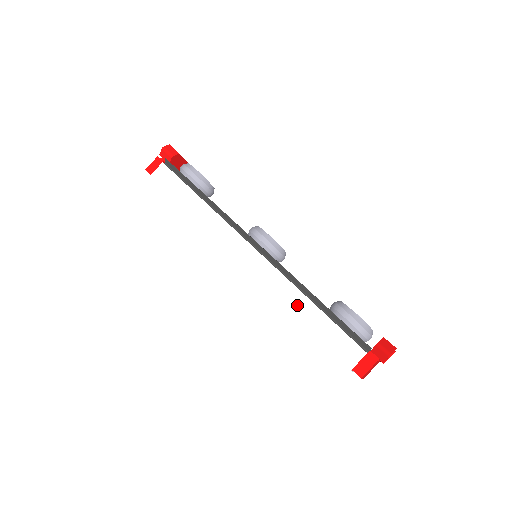
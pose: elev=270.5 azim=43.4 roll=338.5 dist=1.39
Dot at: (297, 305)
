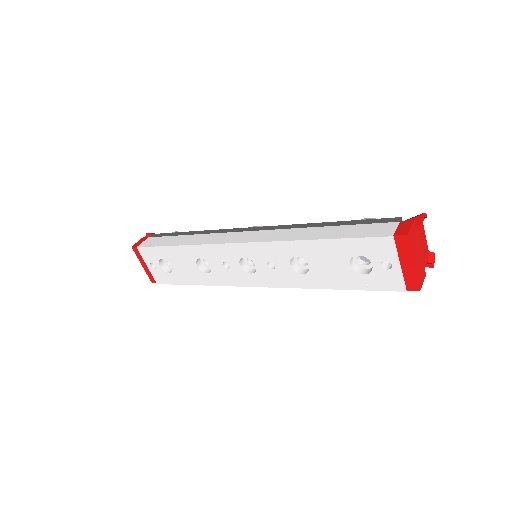
Dot at: (311, 234)
